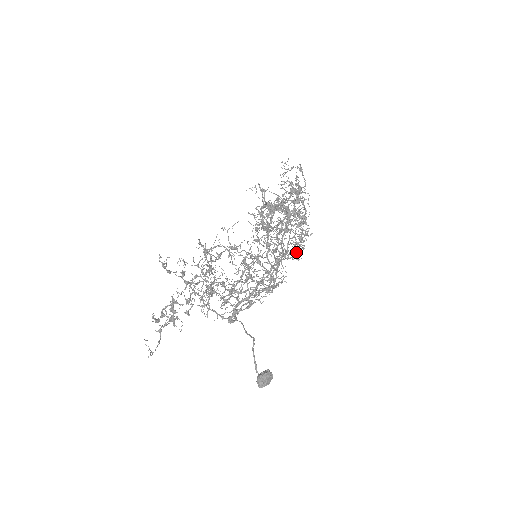
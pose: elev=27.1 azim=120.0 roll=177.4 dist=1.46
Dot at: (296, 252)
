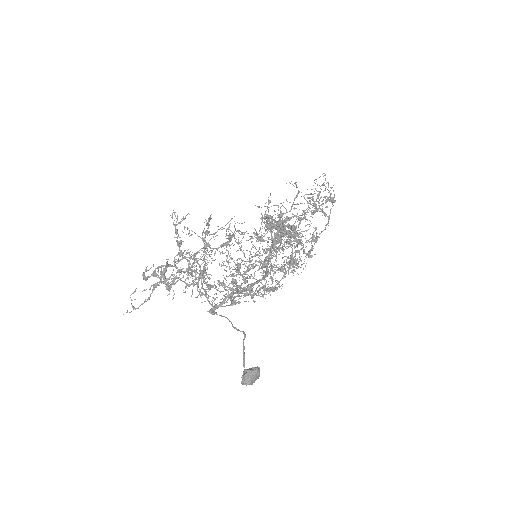
Dot at: occluded
